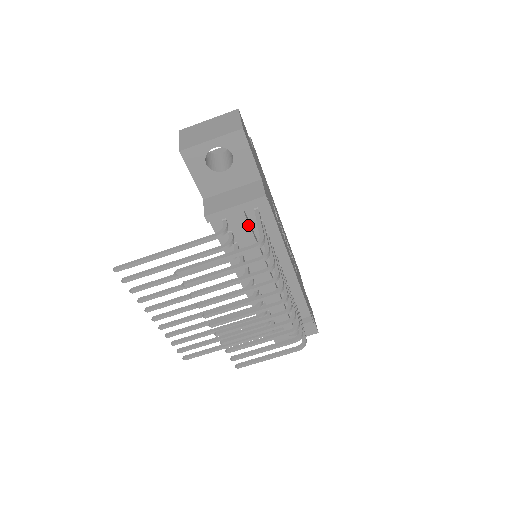
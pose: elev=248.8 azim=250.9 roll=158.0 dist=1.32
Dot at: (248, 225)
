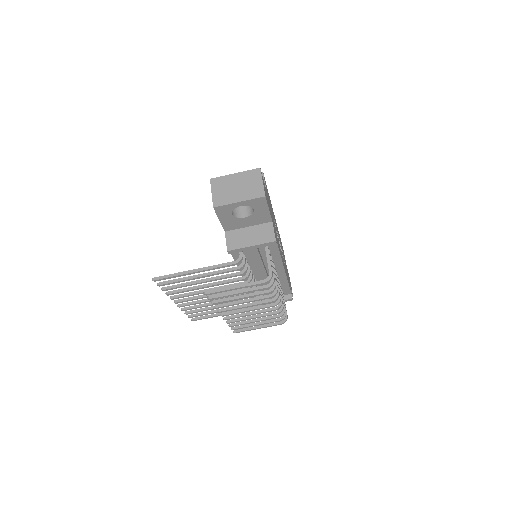
Dot at: (258, 255)
